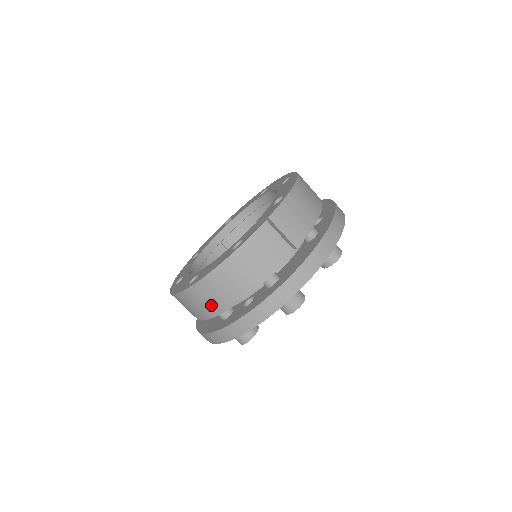
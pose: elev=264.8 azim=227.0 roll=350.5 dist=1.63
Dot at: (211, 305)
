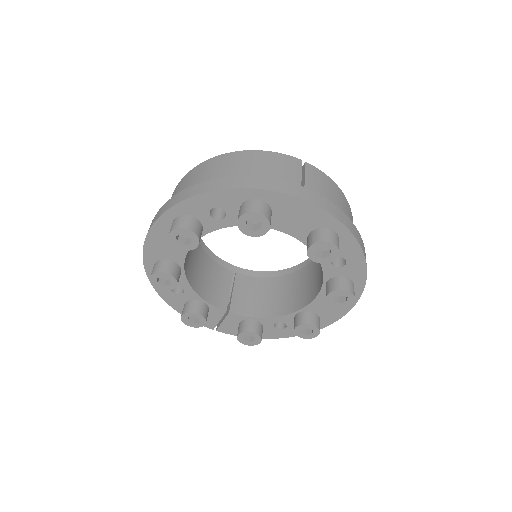
Dot at: (193, 182)
